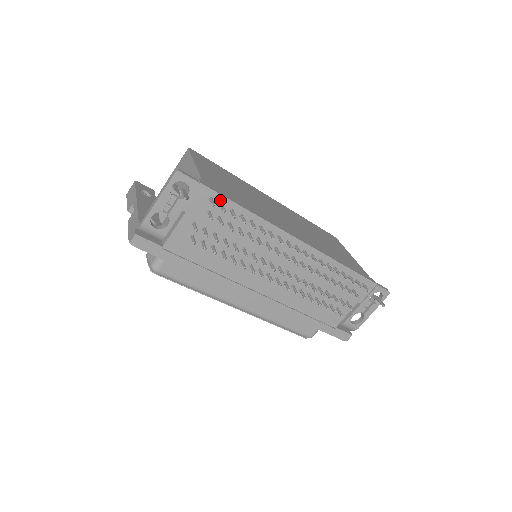
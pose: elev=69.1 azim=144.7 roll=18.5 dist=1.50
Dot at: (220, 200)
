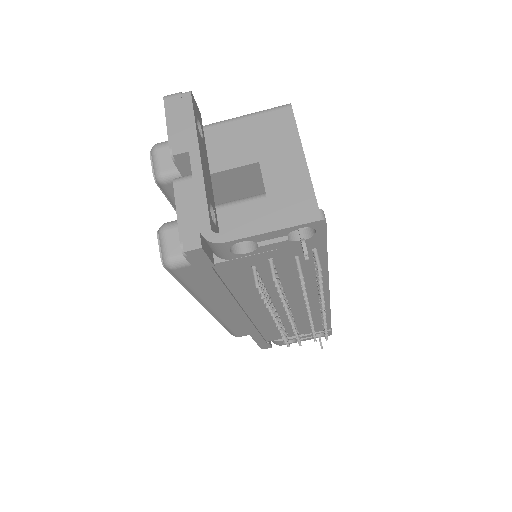
Dot at: (320, 253)
